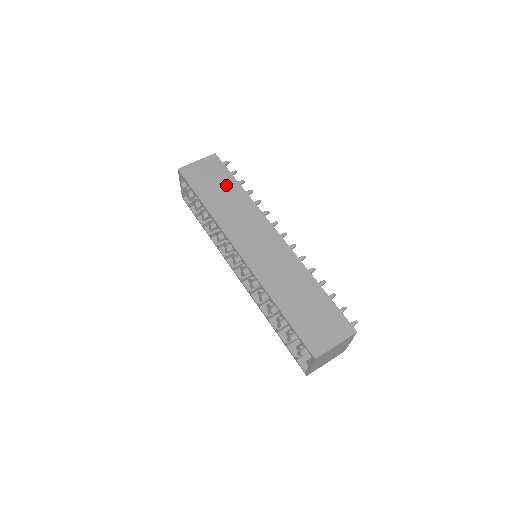
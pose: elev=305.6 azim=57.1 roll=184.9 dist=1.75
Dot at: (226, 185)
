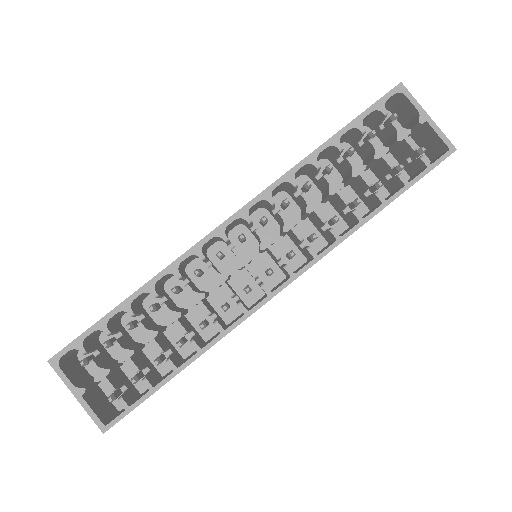
Dot at: occluded
